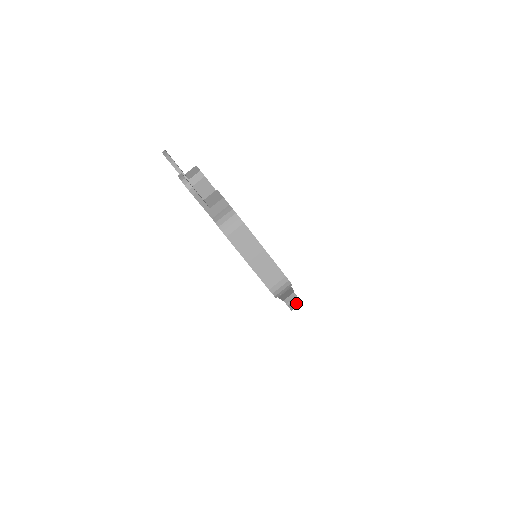
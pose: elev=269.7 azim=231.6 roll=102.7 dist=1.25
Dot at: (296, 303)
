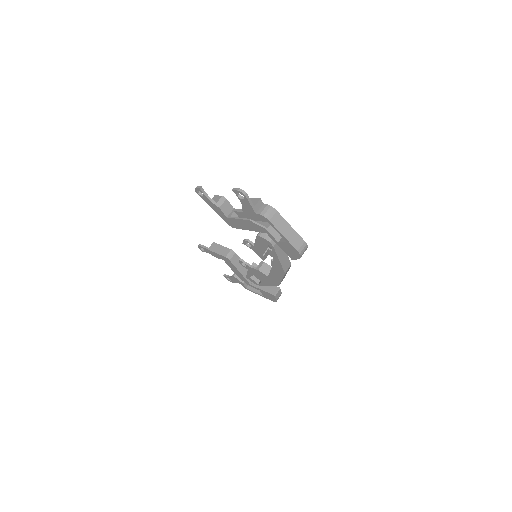
Dot at: (279, 294)
